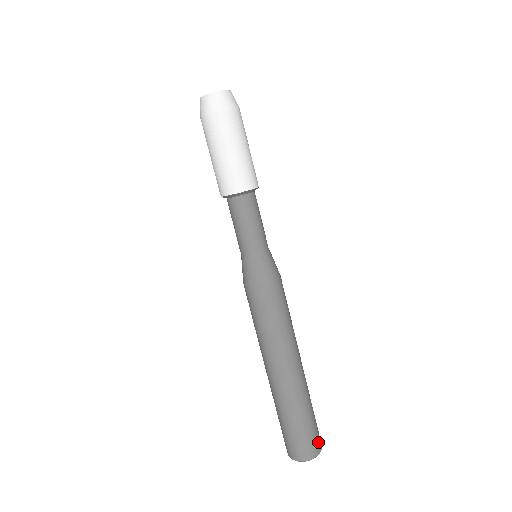
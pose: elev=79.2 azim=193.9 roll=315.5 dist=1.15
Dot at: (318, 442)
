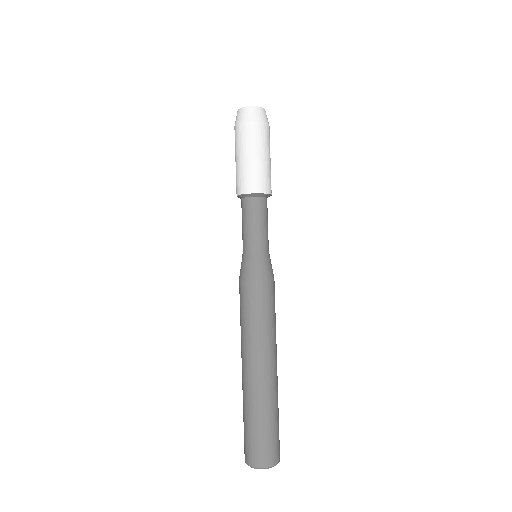
Dot at: (268, 456)
